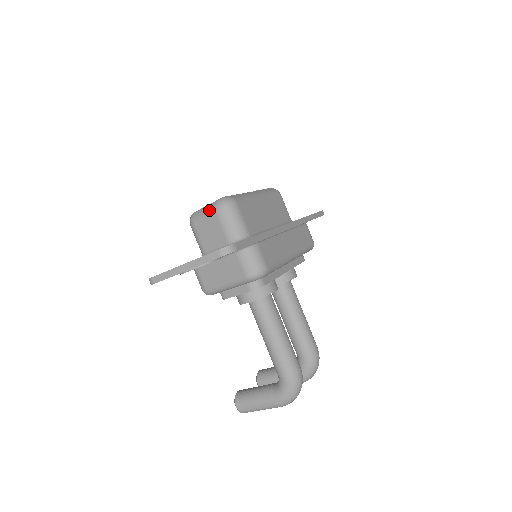
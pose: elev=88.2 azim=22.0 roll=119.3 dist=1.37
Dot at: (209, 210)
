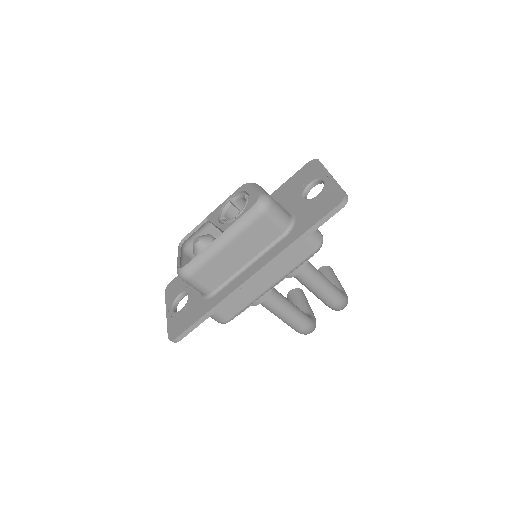
Dot at: occluded
